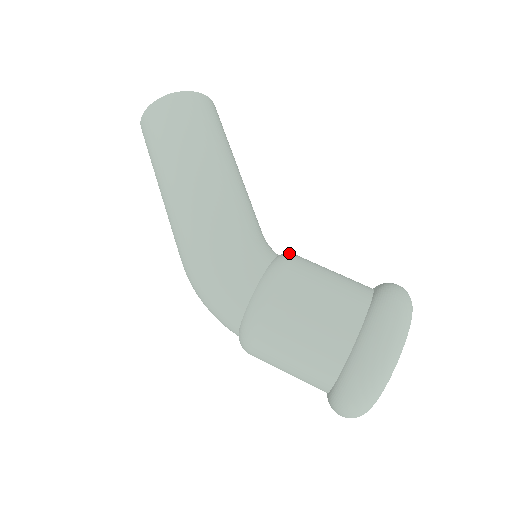
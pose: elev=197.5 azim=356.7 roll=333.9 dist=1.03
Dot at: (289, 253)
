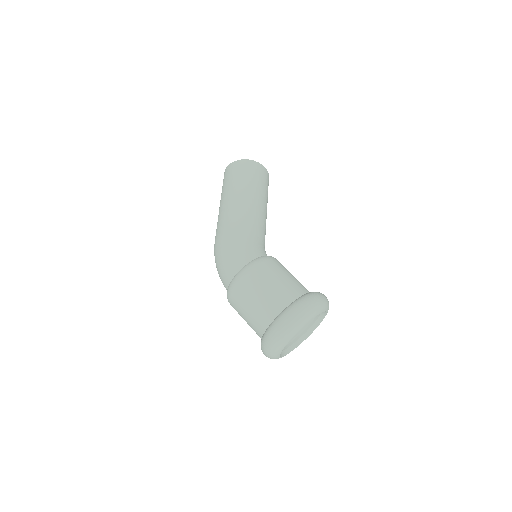
Dot at: occluded
